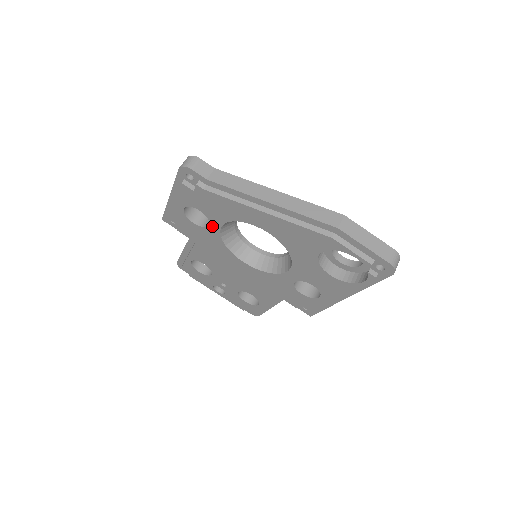
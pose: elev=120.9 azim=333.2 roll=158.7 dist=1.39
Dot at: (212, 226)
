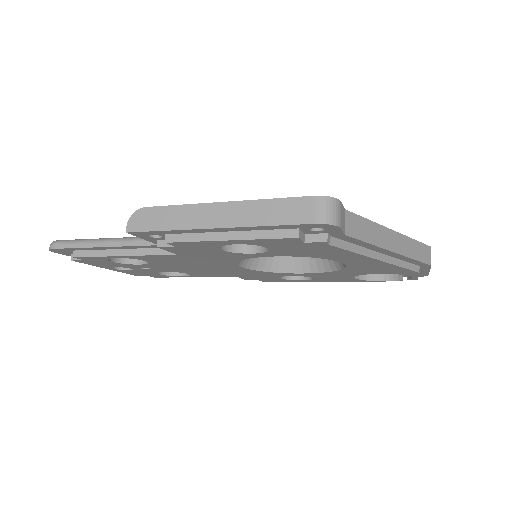
Dot at: (257, 254)
